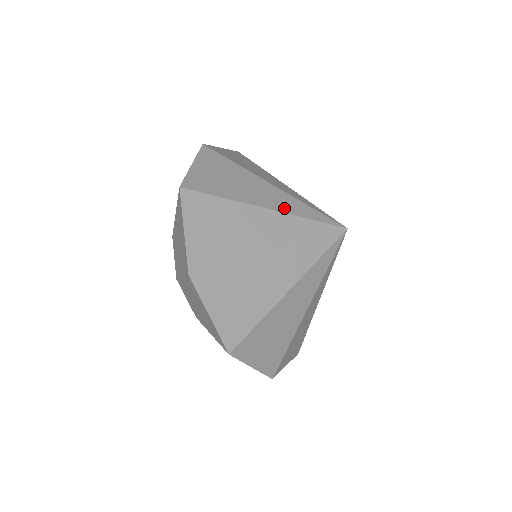
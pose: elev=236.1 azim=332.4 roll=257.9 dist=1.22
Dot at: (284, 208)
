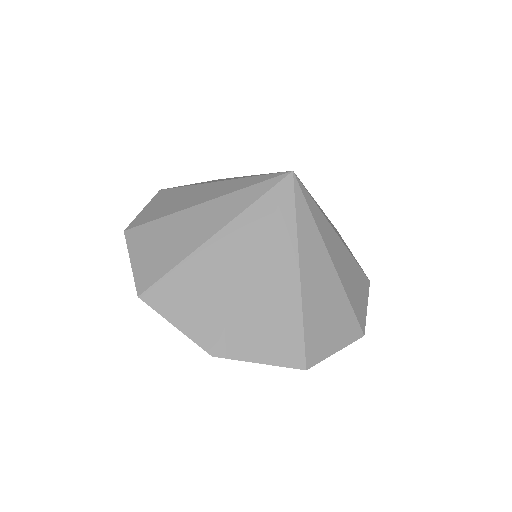
Dot at: (221, 193)
